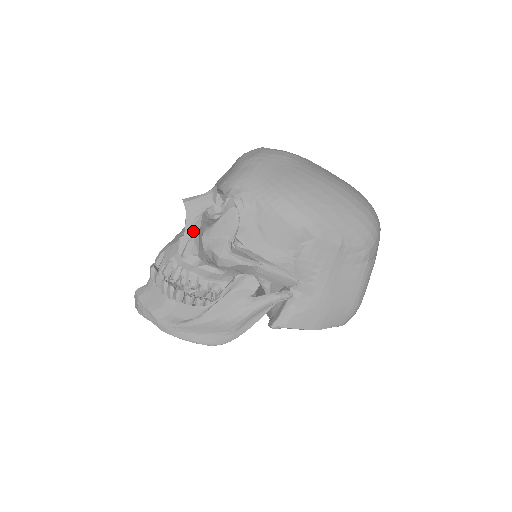
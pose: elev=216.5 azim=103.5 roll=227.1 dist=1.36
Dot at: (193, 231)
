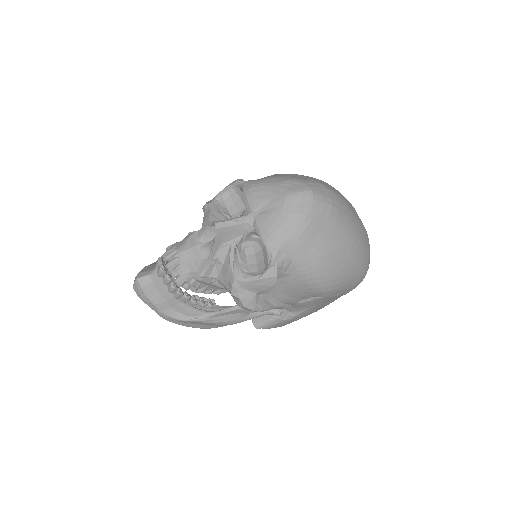
Dot at: (218, 257)
